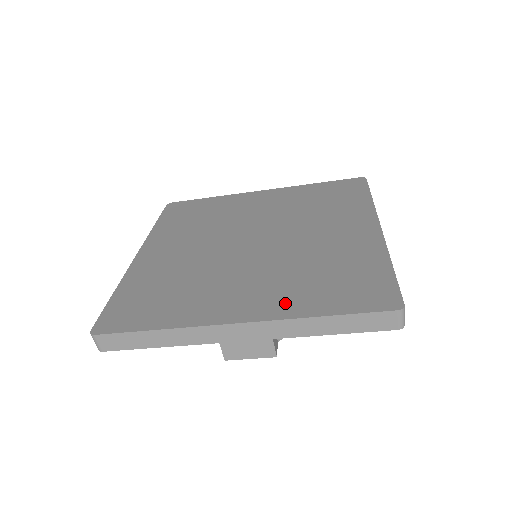
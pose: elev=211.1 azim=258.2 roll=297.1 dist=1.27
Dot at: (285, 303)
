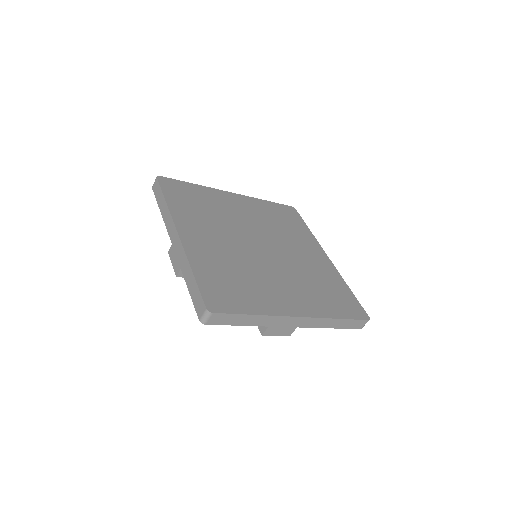
Dot at: (317, 306)
